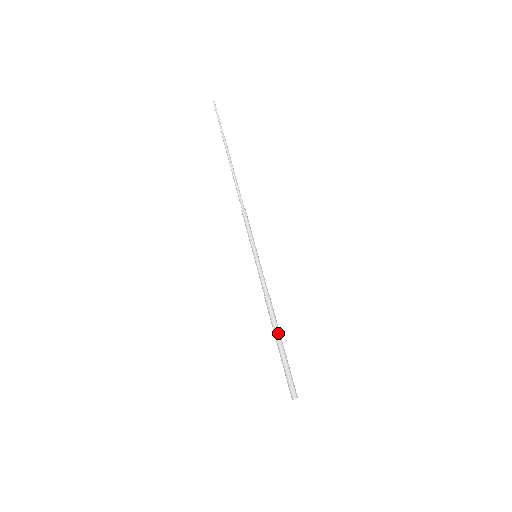
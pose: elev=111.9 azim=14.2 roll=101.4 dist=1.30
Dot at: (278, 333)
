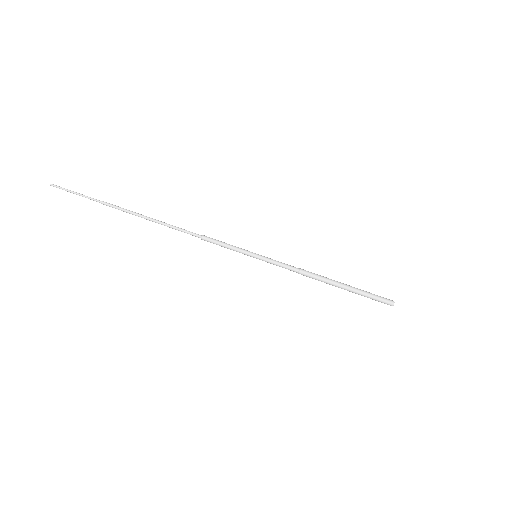
Dot at: (336, 284)
